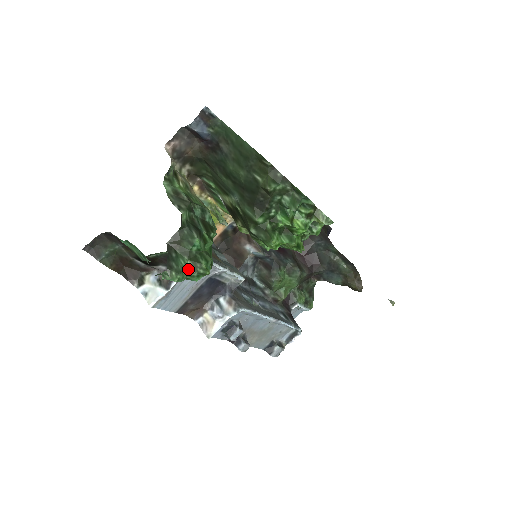
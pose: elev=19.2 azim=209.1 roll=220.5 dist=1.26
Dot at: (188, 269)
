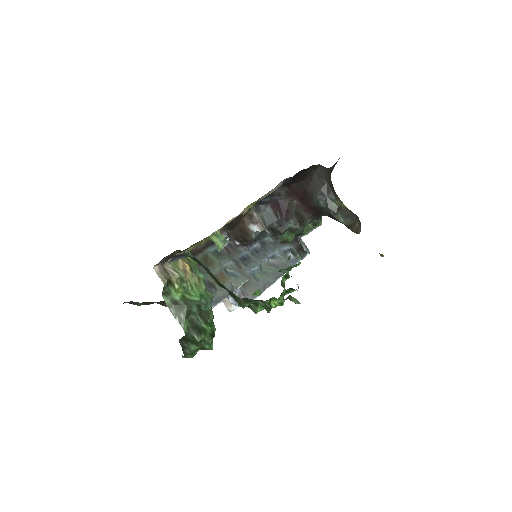
Dot at: (198, 349)
